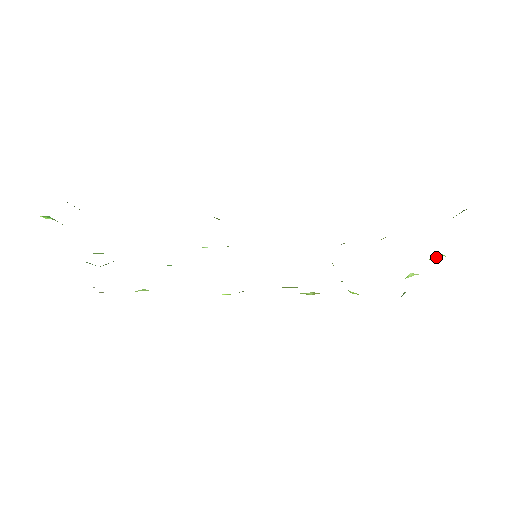
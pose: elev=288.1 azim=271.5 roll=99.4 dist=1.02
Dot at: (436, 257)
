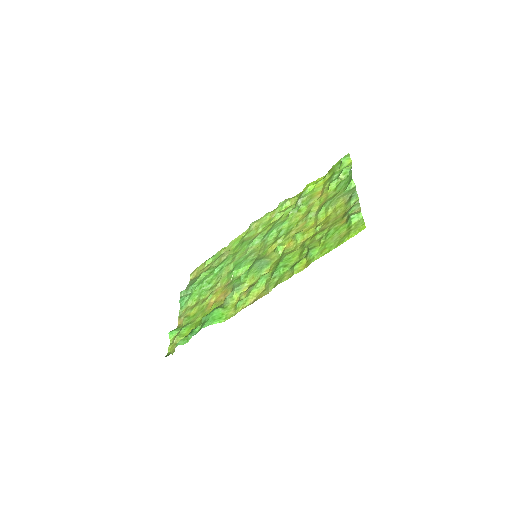
Dot at: (349, 189)
